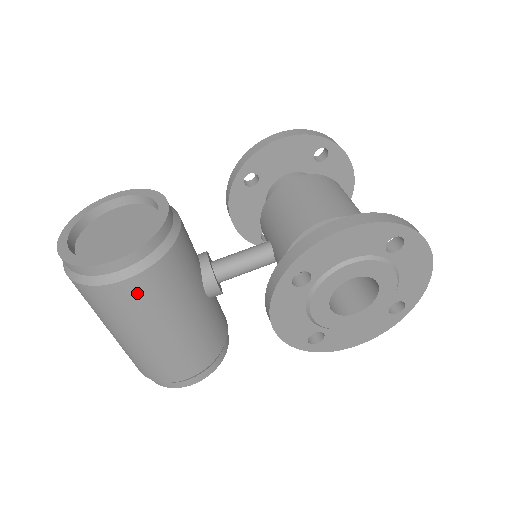
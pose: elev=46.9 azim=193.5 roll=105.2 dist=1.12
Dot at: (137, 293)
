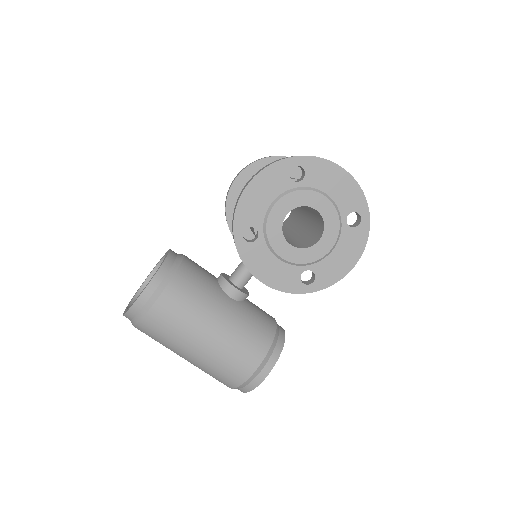
Dot at: (168, 310)
